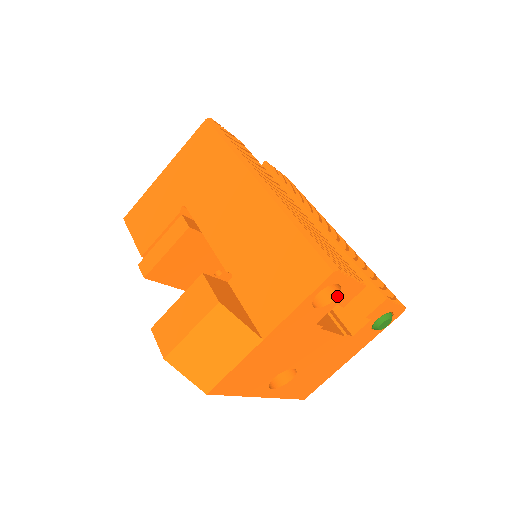
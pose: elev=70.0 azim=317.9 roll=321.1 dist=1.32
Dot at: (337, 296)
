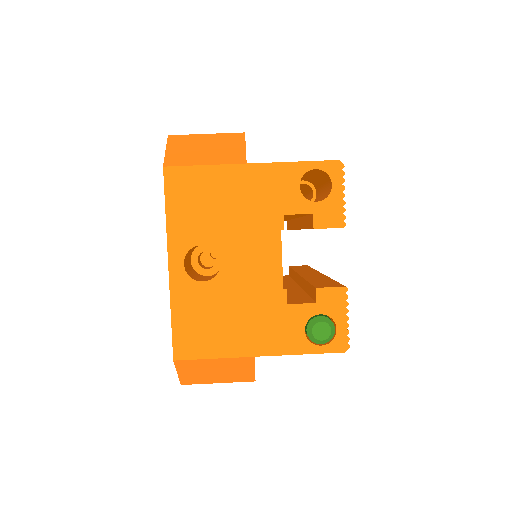
Dot at: (321, 201)
